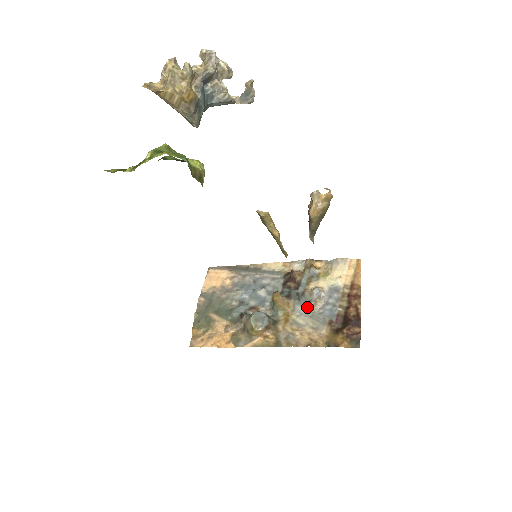
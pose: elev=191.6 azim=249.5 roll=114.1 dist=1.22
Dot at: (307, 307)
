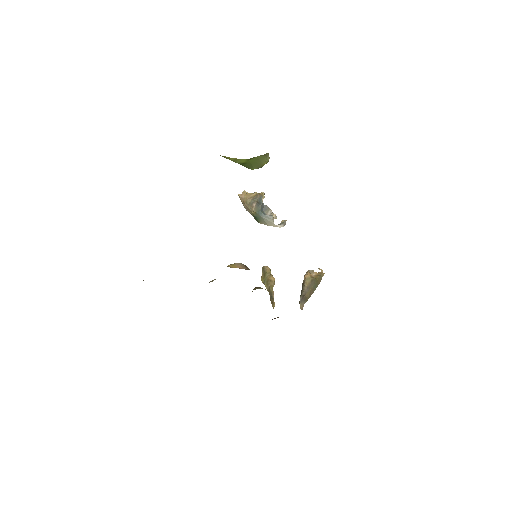
Dot at: occluded
